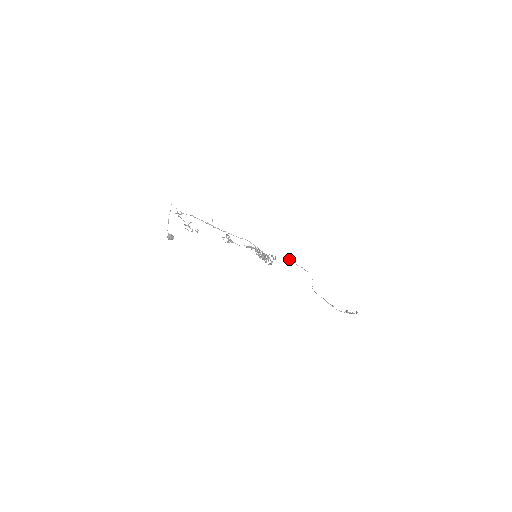
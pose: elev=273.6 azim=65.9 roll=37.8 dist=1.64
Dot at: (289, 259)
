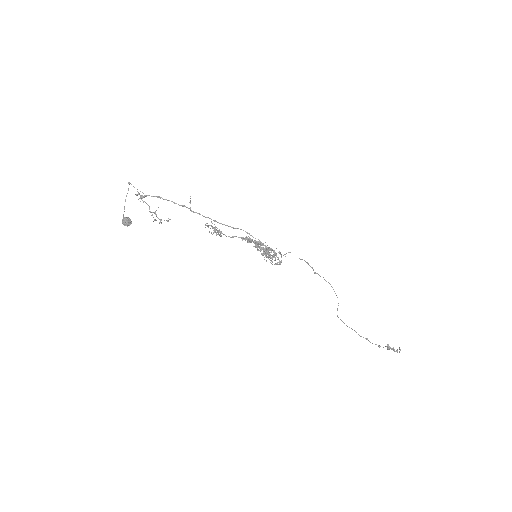
Dot at: (304, 260)
